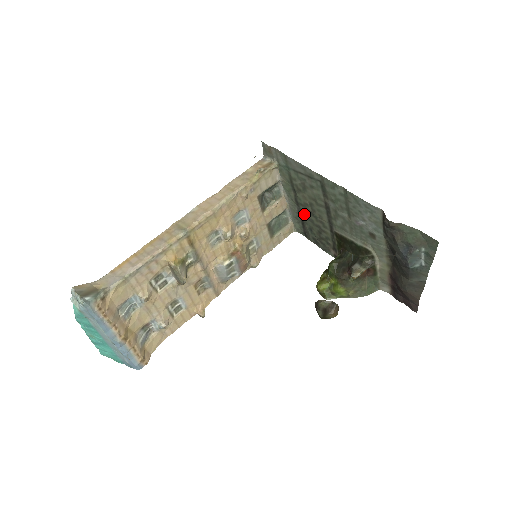
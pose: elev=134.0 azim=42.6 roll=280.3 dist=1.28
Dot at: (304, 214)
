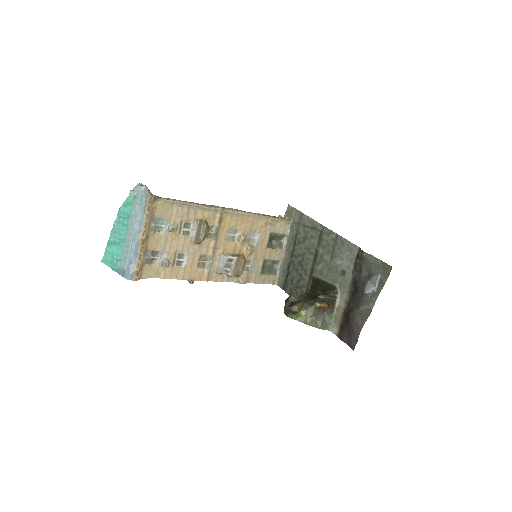
Dot at: (293, 265)
